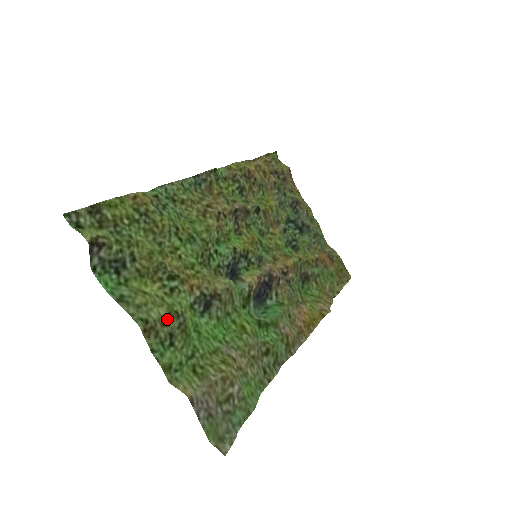
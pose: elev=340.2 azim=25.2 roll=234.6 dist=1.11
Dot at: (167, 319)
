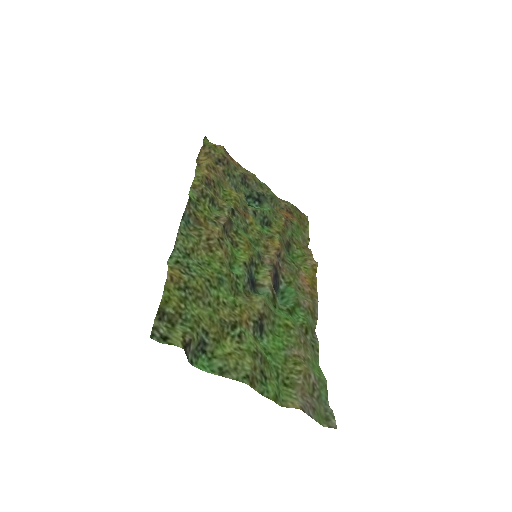
Dot at: (254, 363)
